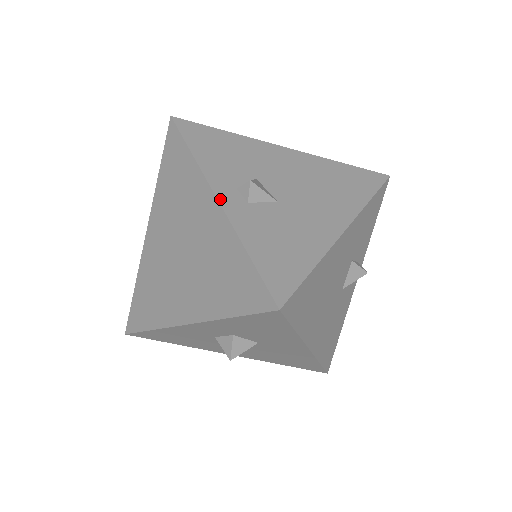
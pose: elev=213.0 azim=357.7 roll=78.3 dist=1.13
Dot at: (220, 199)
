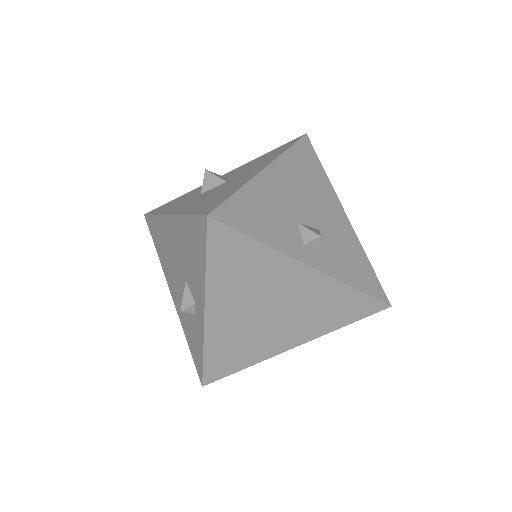
Dot at: (313, 265)
